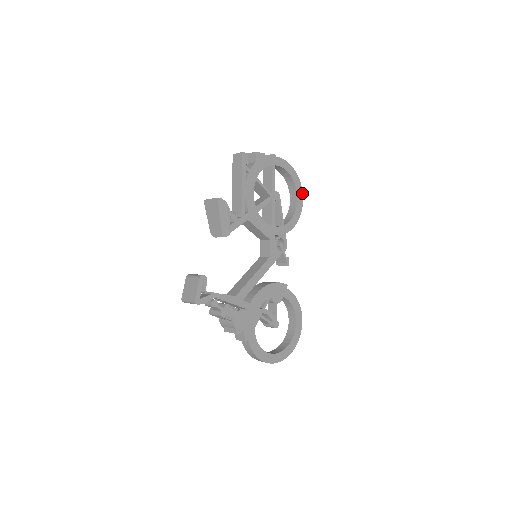
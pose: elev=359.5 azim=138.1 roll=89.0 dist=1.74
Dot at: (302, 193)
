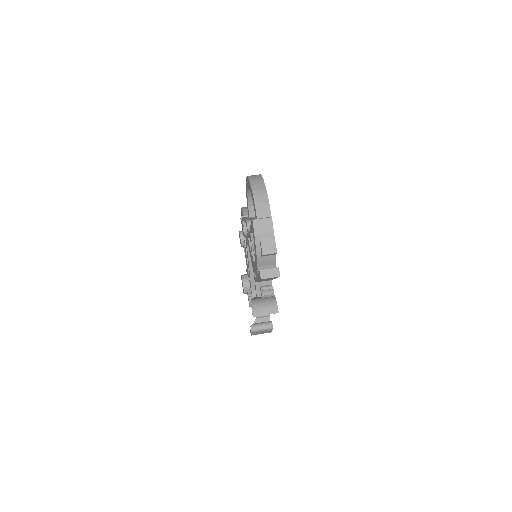
Dot at: occluded
